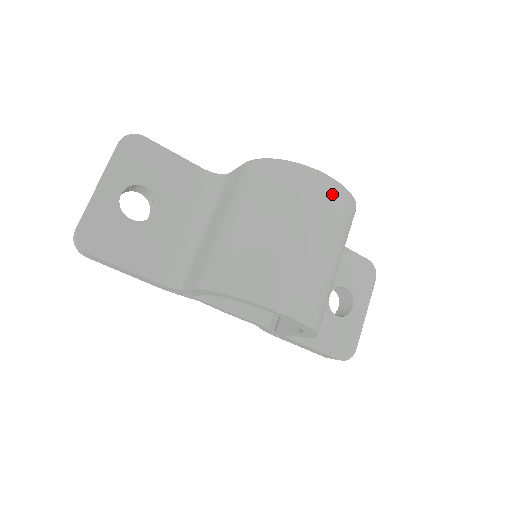
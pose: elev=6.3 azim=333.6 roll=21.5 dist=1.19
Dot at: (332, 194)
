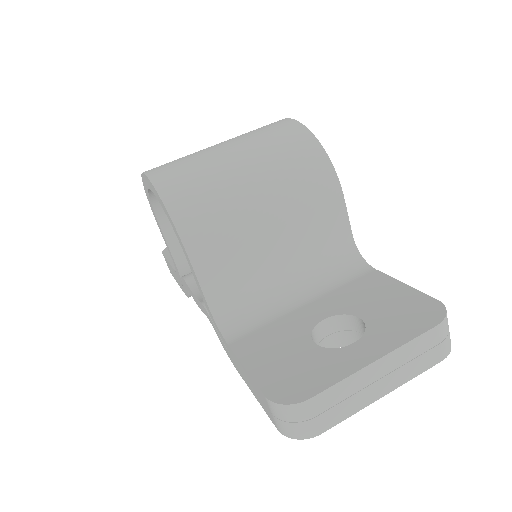
Dot at: (277, 124)
